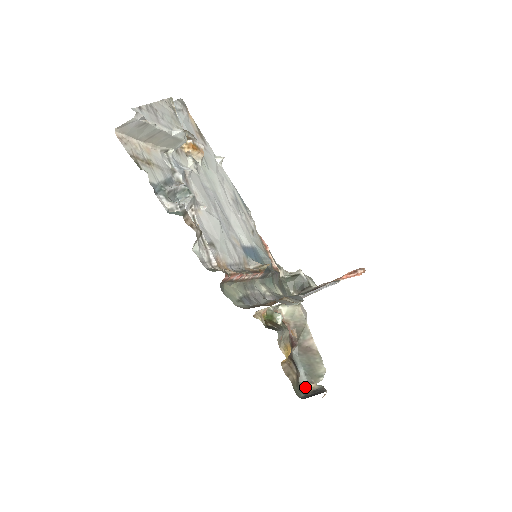
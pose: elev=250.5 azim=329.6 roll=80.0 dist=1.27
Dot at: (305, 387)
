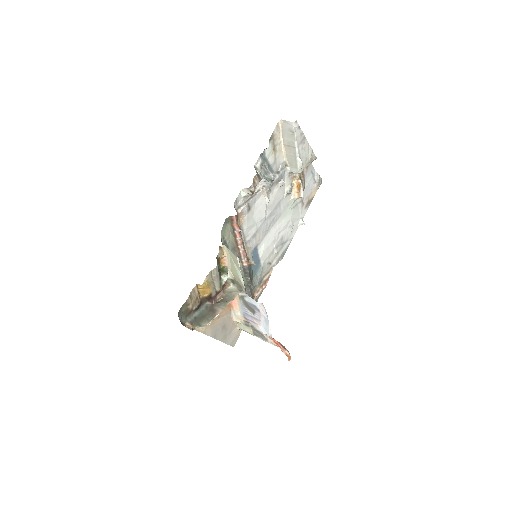
Dot at: (186, 322)
